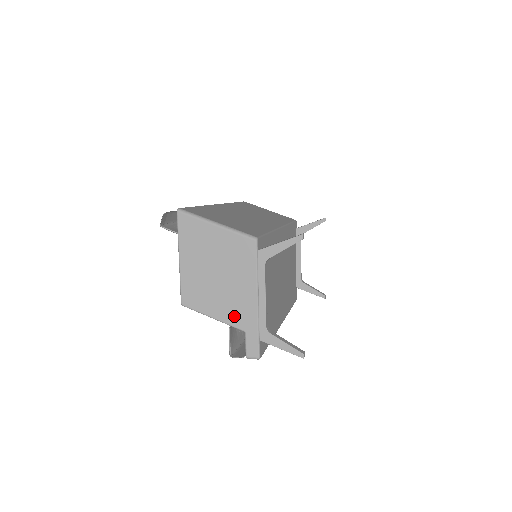
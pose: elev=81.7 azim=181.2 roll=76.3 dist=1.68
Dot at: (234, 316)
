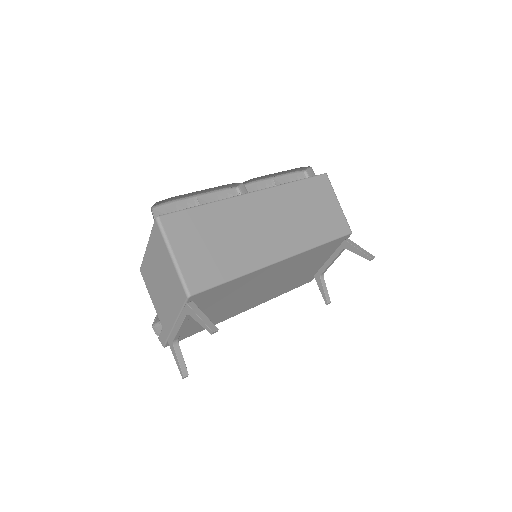
Dot at: (160, 314)
